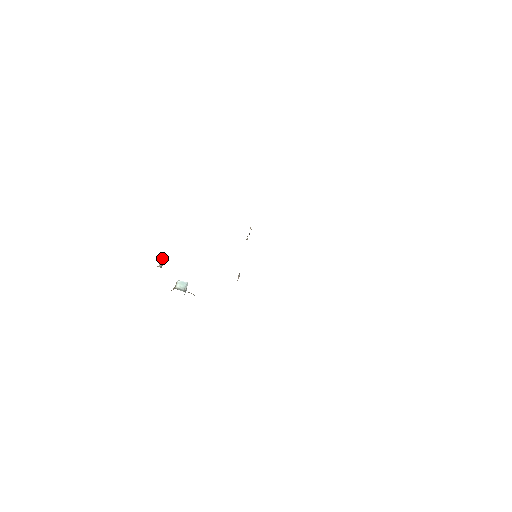
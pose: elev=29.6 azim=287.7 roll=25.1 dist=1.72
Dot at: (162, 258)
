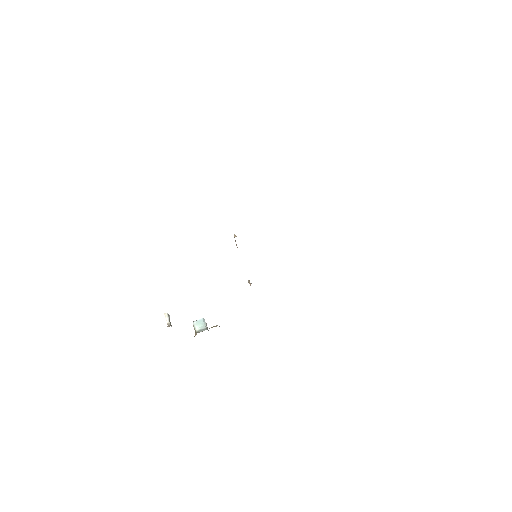
Dot at: (165, 315)
